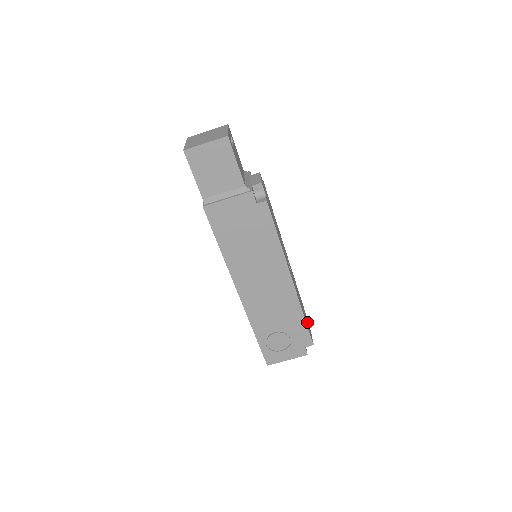
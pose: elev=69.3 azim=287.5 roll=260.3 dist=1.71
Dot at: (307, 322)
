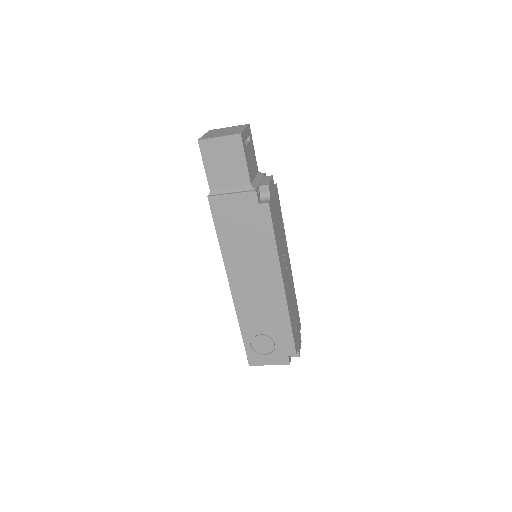
Dot at: (297, 333)
